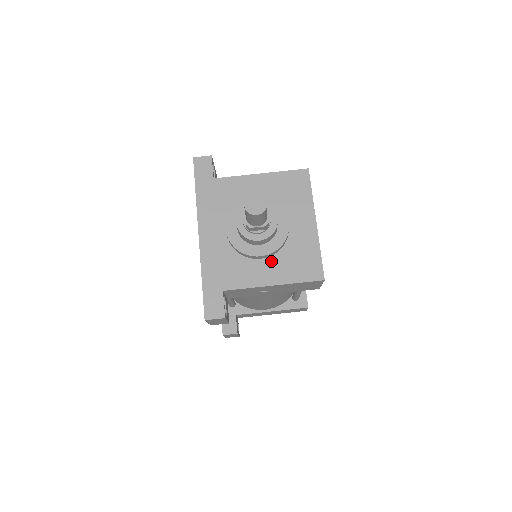
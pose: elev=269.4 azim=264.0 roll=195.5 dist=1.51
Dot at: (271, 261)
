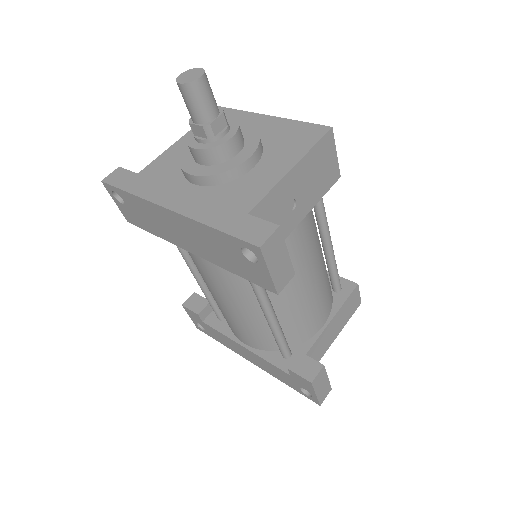
Dot at: (265, 160)
